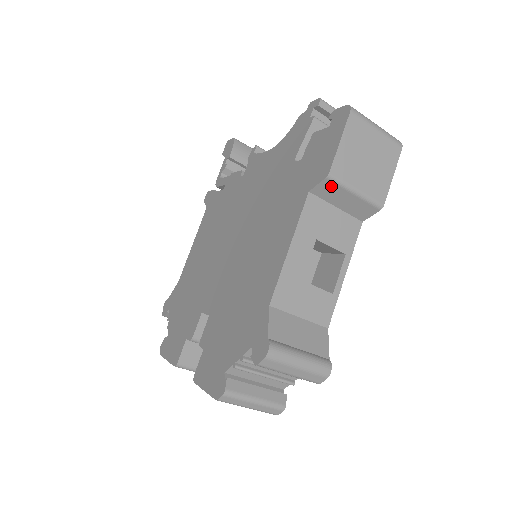
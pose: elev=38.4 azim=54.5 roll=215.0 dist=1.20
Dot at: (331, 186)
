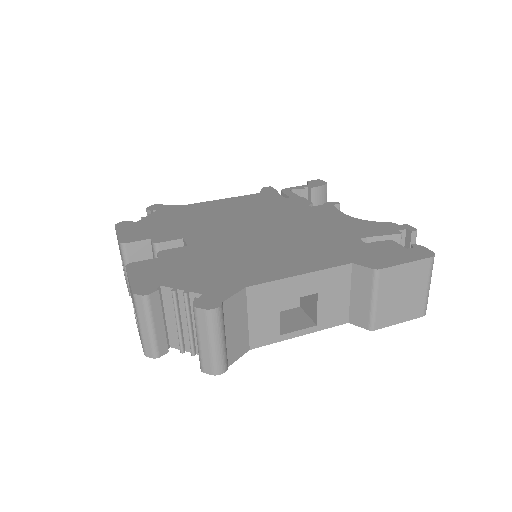
Dot at: (368, 278)
